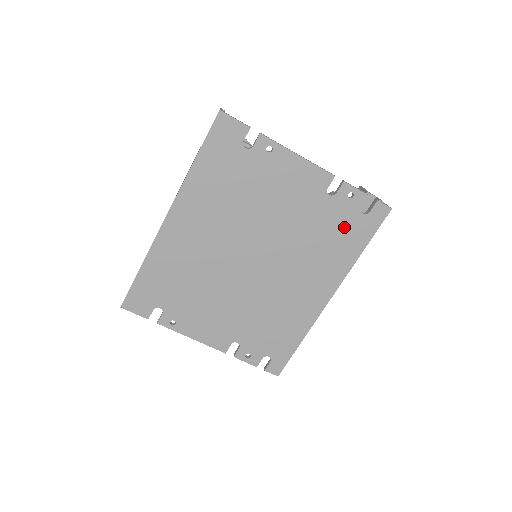
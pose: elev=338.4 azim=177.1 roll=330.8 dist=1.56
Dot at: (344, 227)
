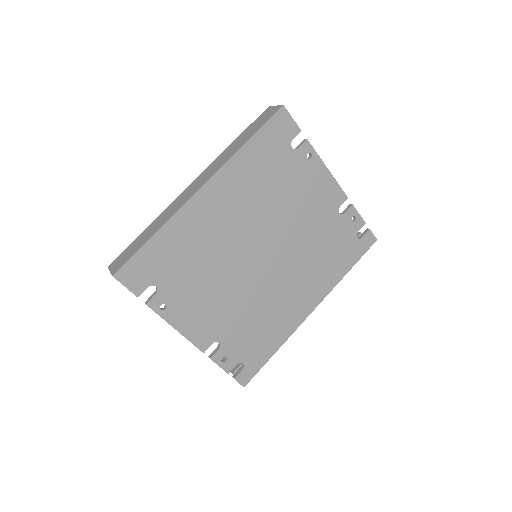
Dot at: (341, 245)
